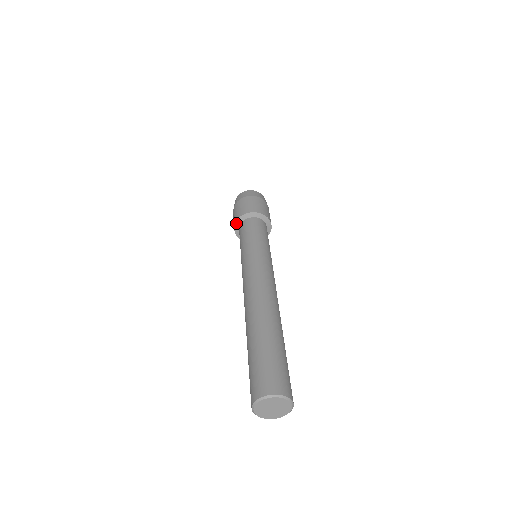
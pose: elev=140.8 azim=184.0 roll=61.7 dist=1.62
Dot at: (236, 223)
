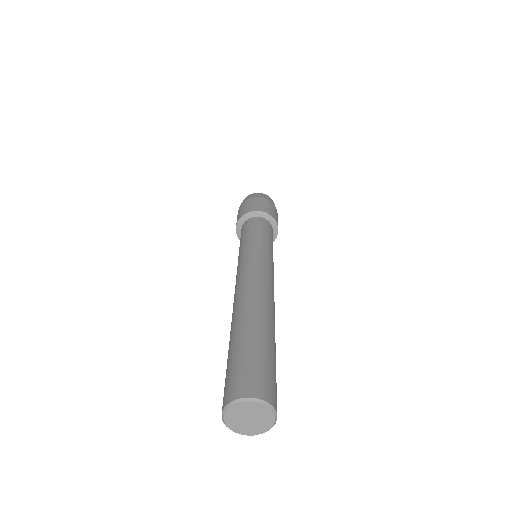
Dot at: (237, 228)
